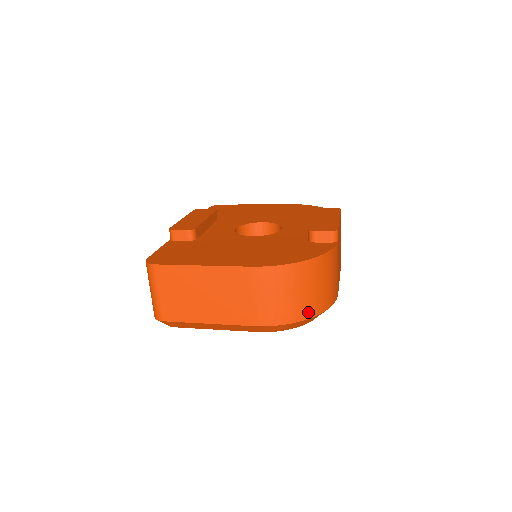
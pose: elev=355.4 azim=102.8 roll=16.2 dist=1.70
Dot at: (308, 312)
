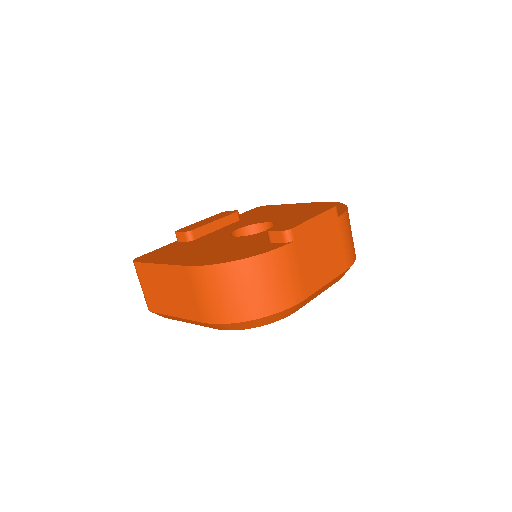
Dot at: (249, 313)
